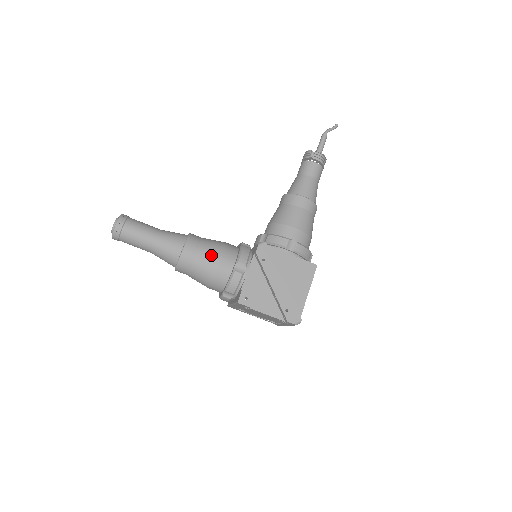
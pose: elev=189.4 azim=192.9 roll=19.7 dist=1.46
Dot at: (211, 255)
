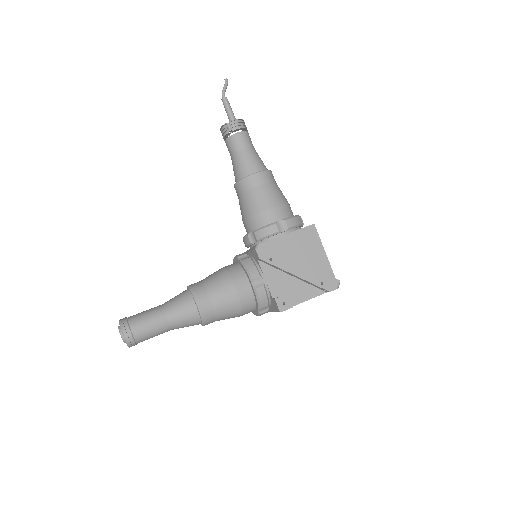
Dot at: (224, 292)
